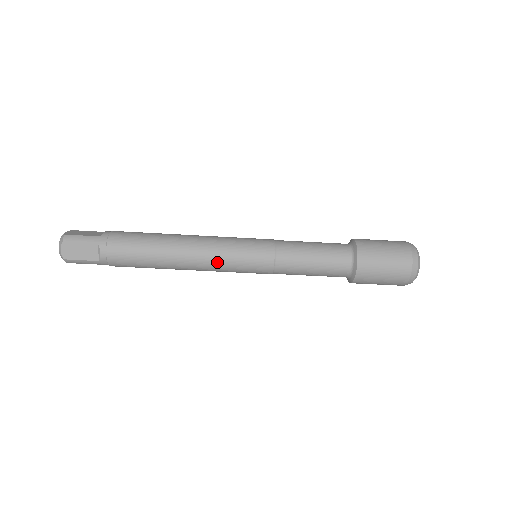
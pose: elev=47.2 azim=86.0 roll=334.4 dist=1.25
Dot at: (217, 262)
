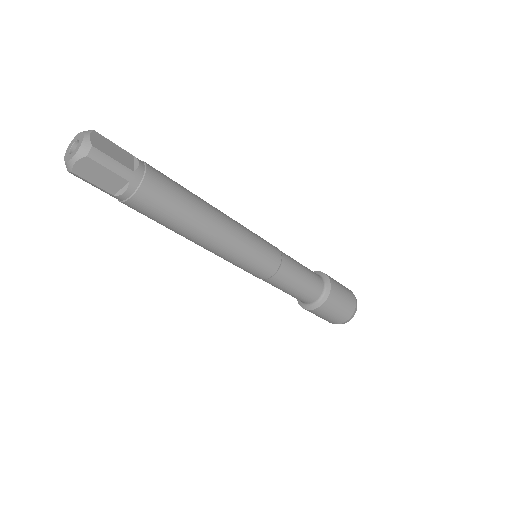
Dot at: (229, 256)
